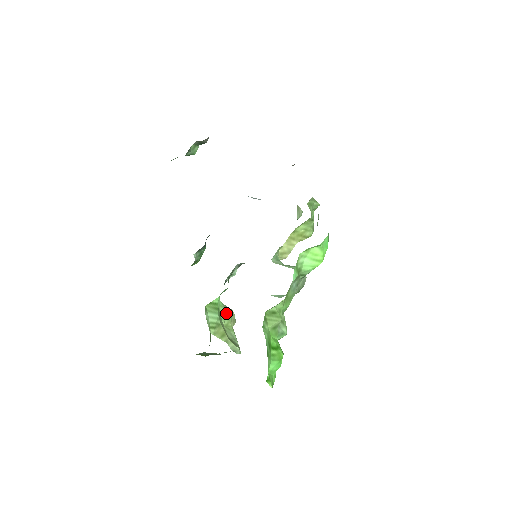
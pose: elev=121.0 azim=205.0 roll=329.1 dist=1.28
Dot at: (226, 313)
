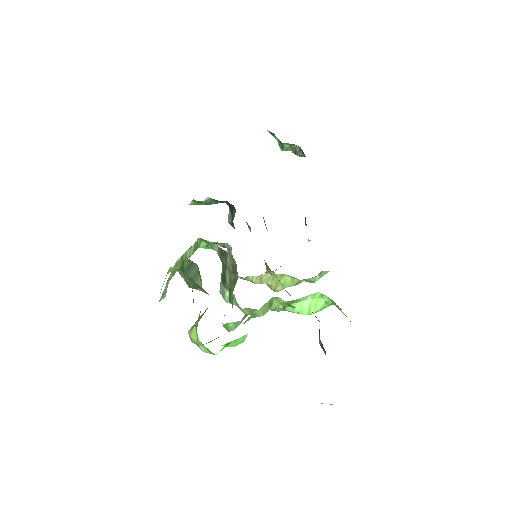
Dot at: occluded
